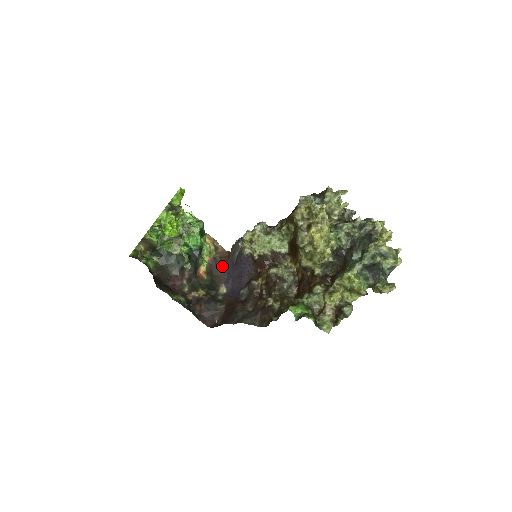
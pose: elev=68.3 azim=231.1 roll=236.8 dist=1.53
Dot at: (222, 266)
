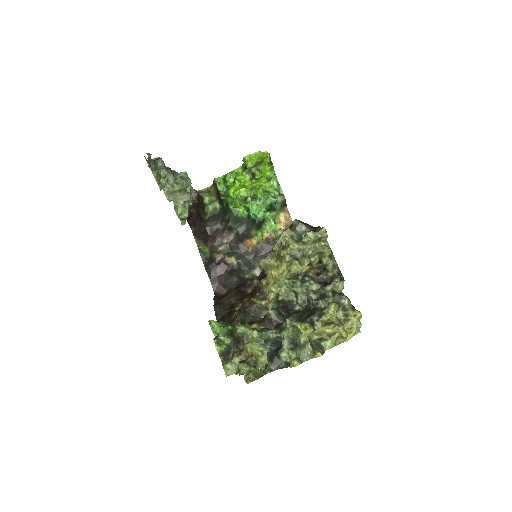
Dot at: occluded
